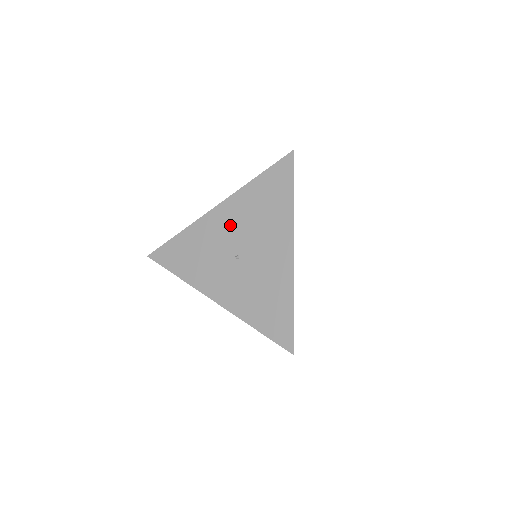
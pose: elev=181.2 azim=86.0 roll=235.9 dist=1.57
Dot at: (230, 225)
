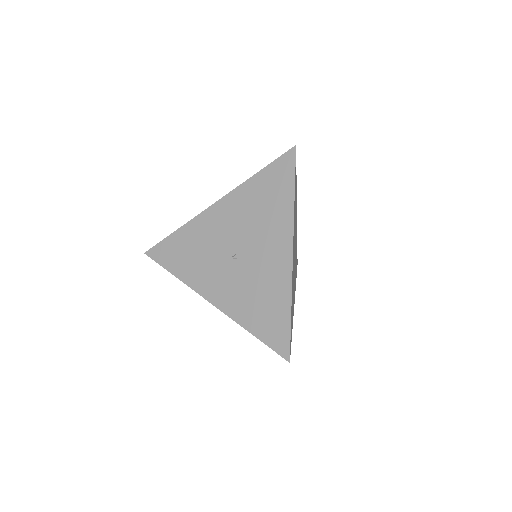
Dot at: (228, 223)
